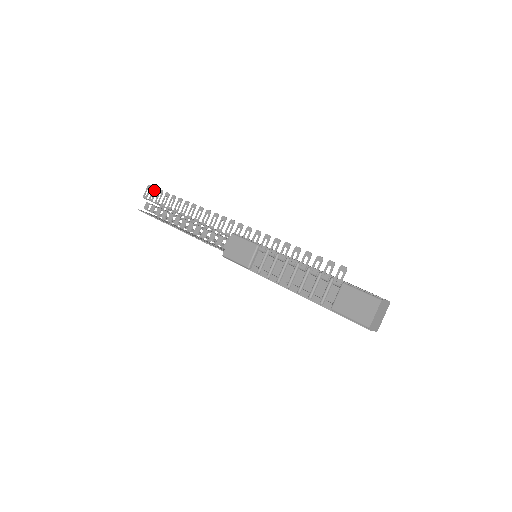
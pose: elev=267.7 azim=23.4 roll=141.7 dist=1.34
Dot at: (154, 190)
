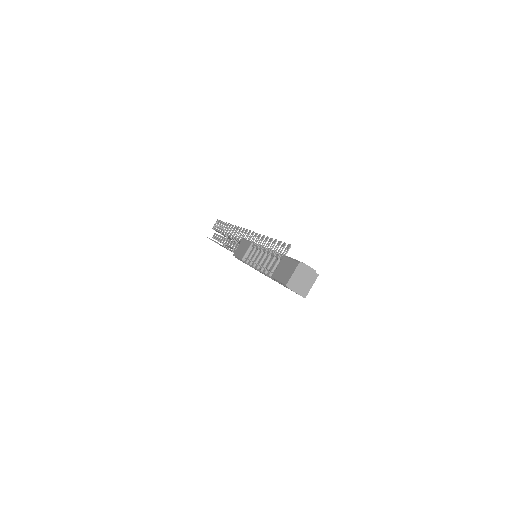
Dot at: (219, 222)
